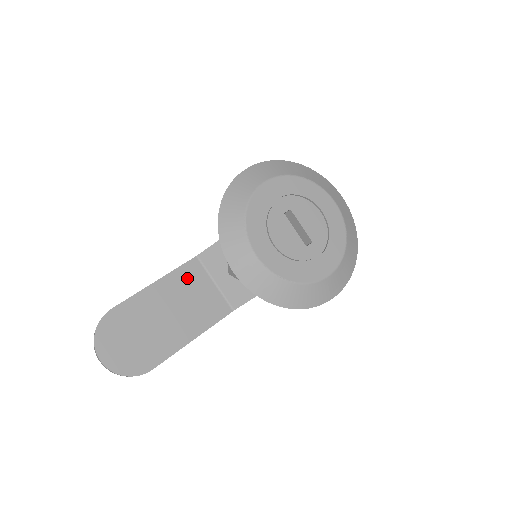
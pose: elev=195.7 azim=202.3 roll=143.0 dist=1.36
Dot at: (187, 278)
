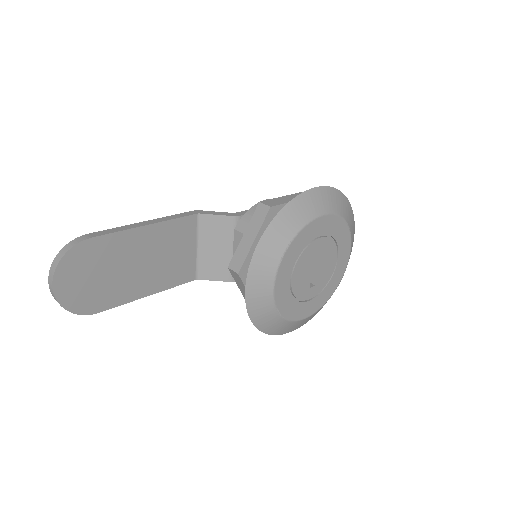
Dot at: (178, 233)
